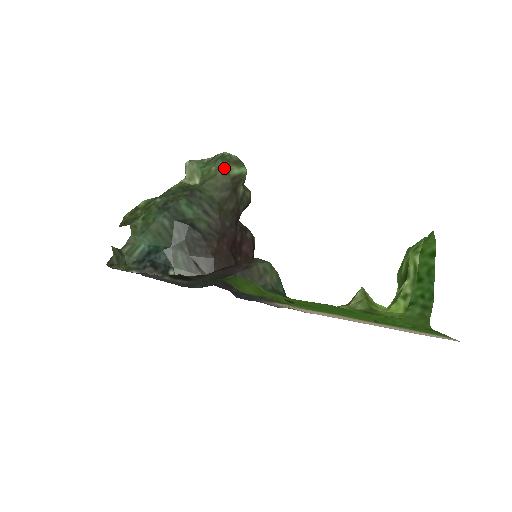
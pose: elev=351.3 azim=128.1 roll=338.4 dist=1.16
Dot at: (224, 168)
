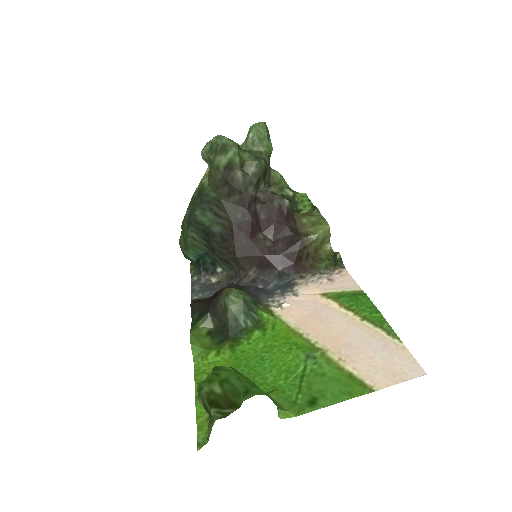
Dot at: (213, 163)
